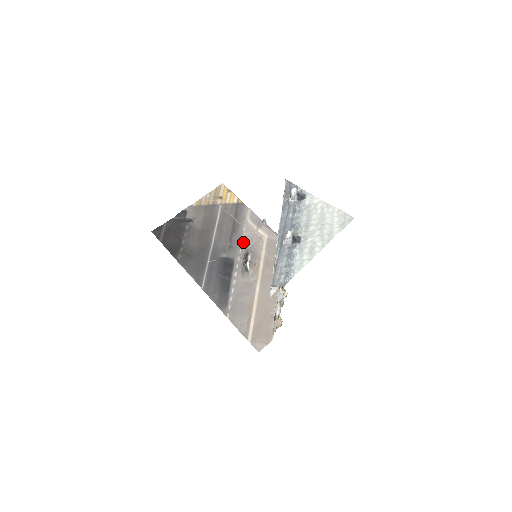
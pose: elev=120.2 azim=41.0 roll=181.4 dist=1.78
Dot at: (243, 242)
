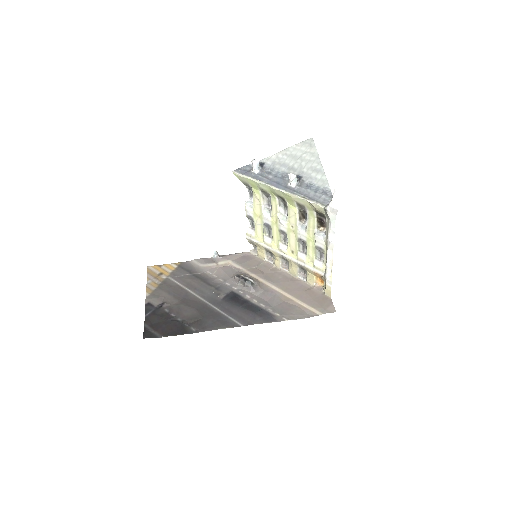
Dot at: (221, 278)
